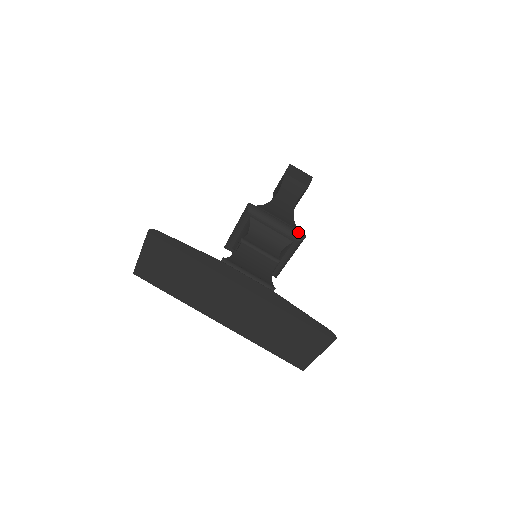
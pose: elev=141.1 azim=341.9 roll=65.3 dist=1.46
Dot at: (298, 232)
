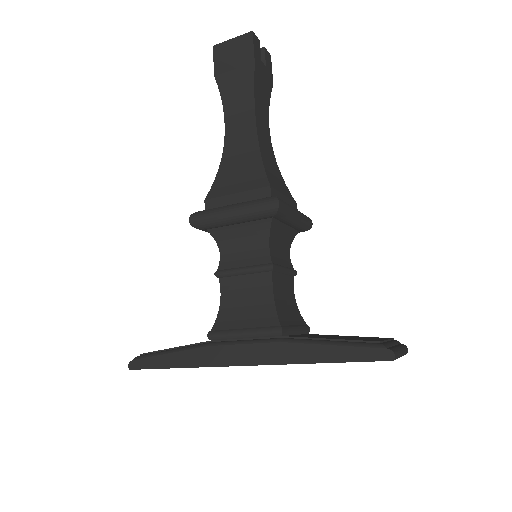
Dot at: (265, 204)
